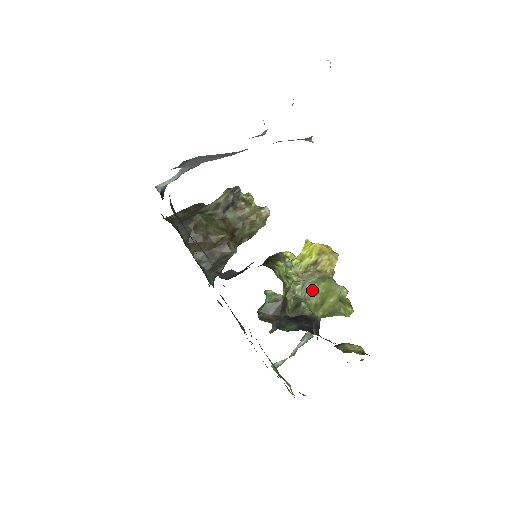
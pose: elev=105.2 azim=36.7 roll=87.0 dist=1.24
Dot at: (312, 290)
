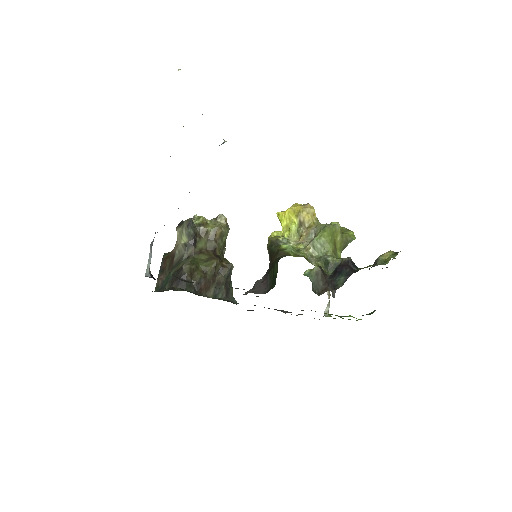
Dot at: (323, 244)
